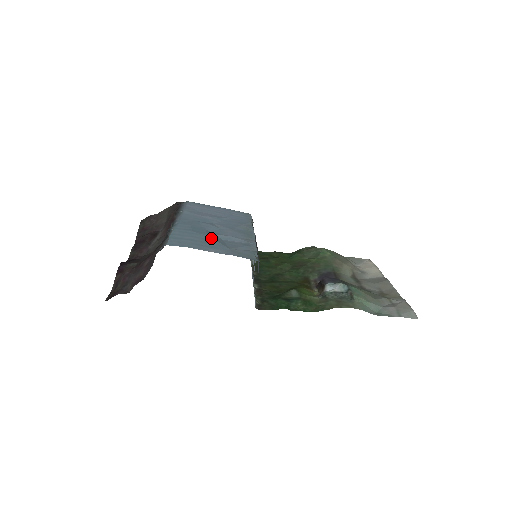
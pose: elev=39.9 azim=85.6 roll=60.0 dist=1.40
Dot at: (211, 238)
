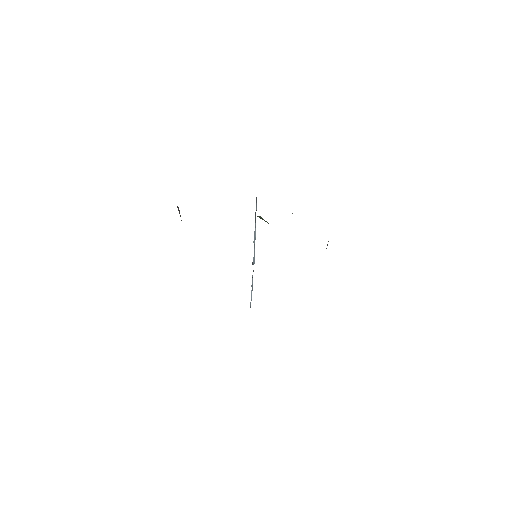
Dot at: occluded
